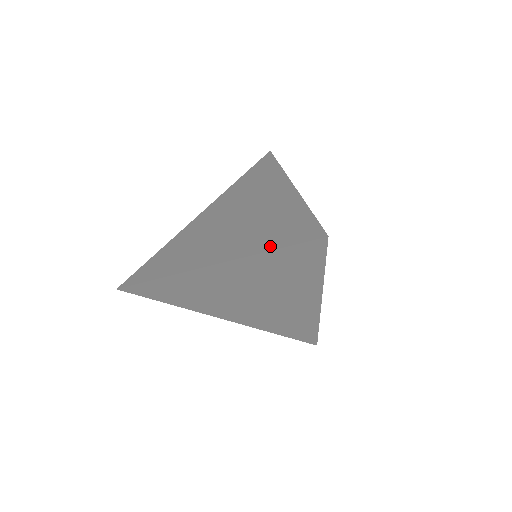
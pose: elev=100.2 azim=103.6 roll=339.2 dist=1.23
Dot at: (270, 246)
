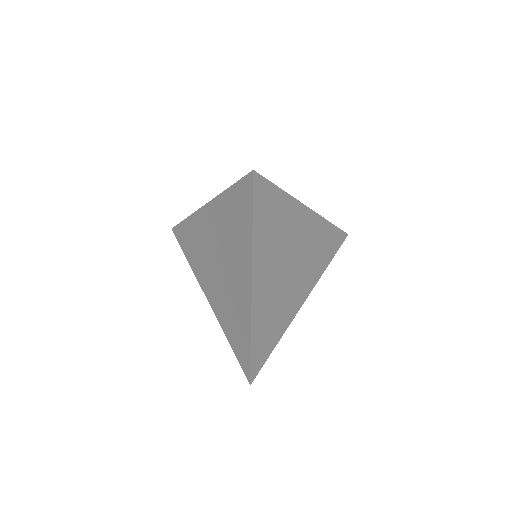
Dot at: occluded
